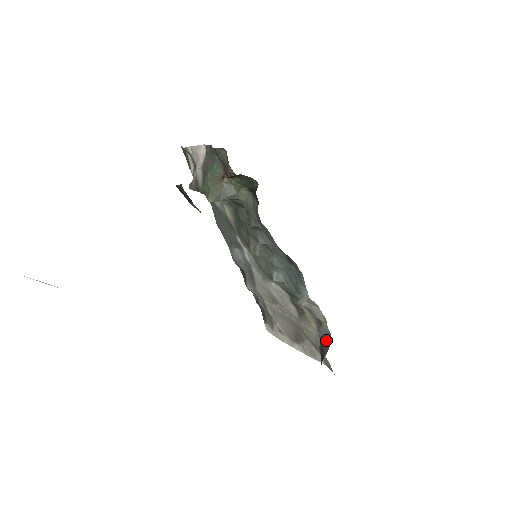
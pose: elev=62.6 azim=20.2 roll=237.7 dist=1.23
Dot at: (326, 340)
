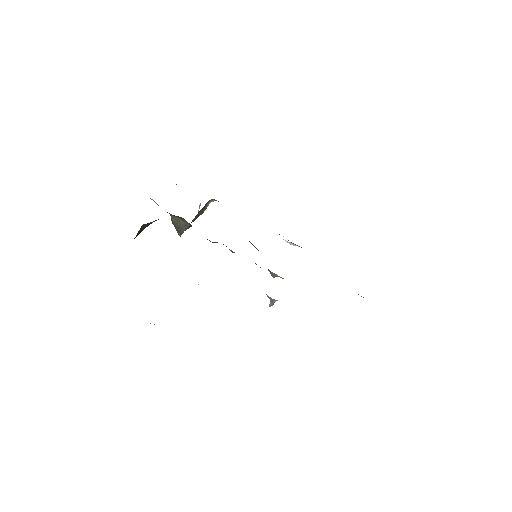
Dot at: occluded
